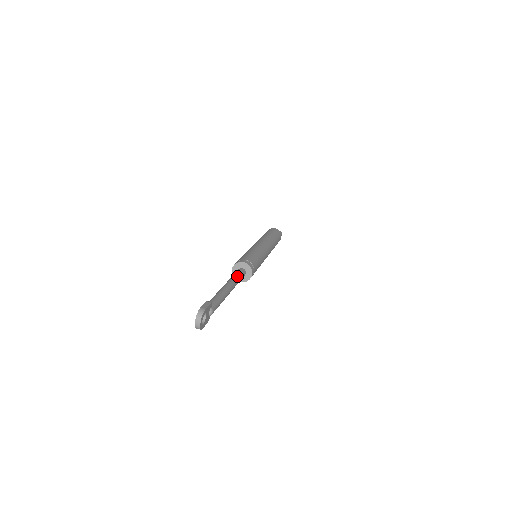
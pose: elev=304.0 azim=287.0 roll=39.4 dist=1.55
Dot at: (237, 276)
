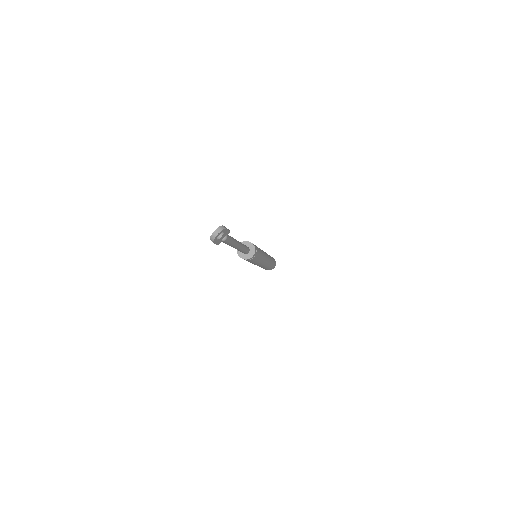
Dot at: occluded
